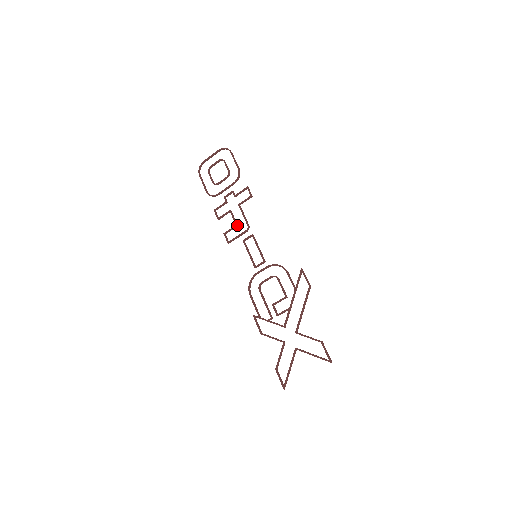
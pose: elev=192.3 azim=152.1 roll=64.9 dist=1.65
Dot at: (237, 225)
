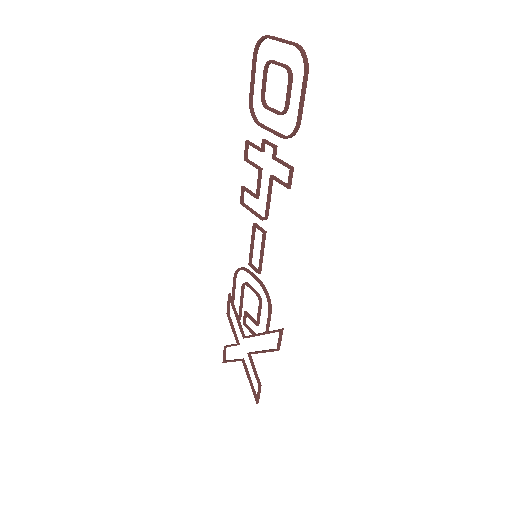
Dot at: (257, 198)
